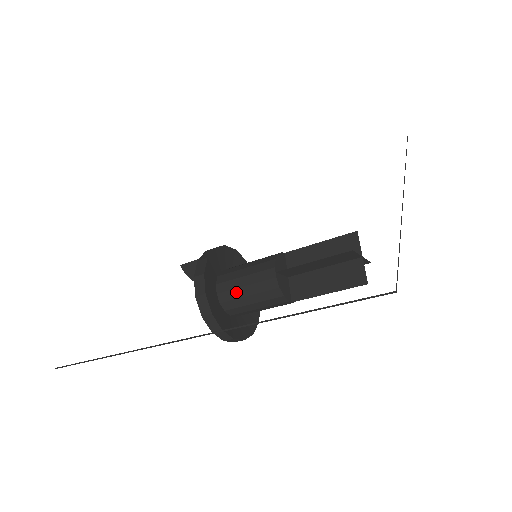
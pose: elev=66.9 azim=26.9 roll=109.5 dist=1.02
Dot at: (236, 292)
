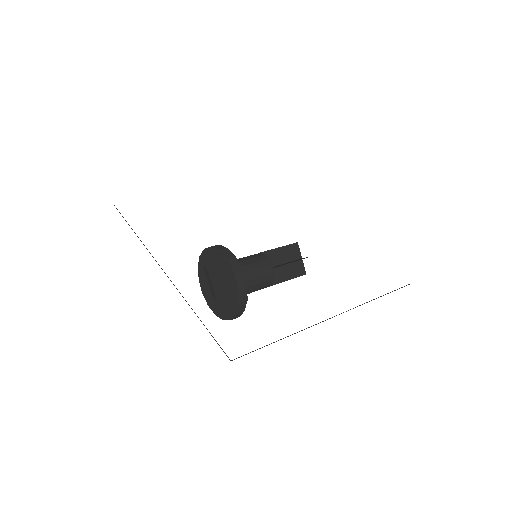
Dot at: (247, 283)
